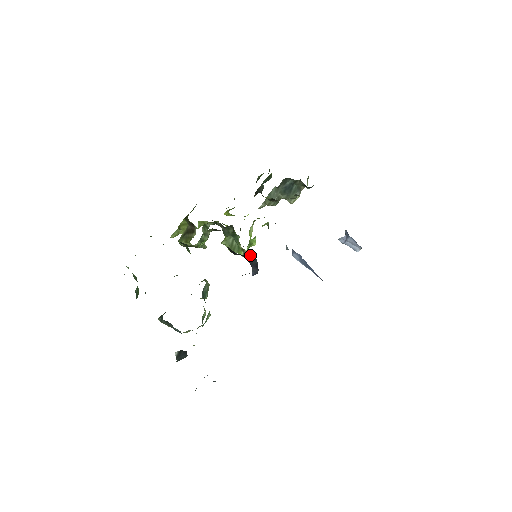
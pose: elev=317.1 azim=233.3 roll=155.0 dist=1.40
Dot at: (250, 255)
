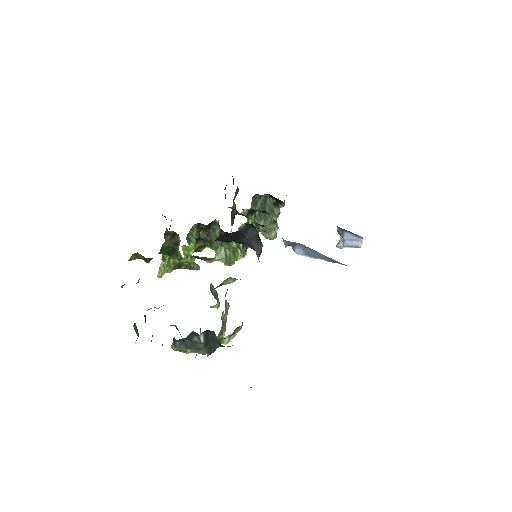
Dot at: (245, 228)
